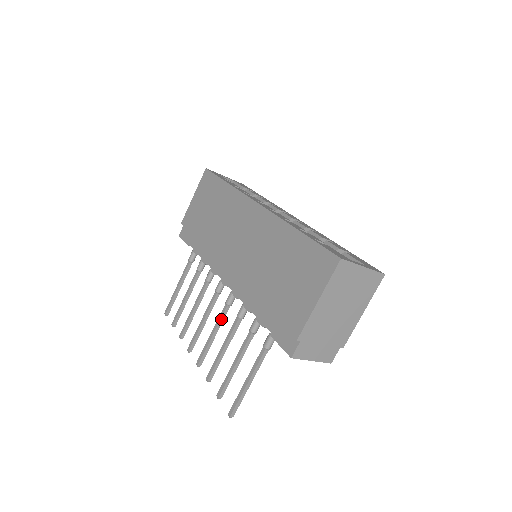
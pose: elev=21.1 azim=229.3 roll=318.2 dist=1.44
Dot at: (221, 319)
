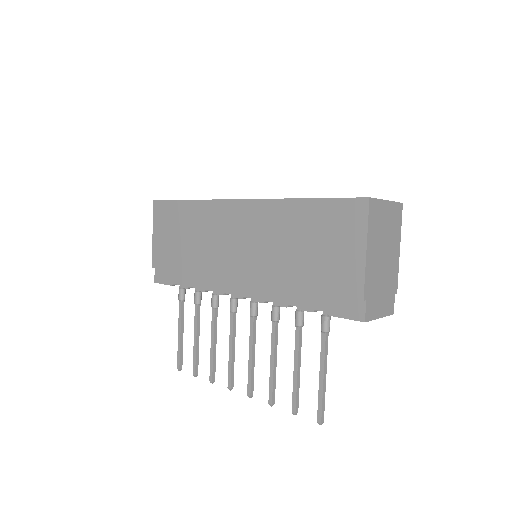
Dot at: (253, 335)
